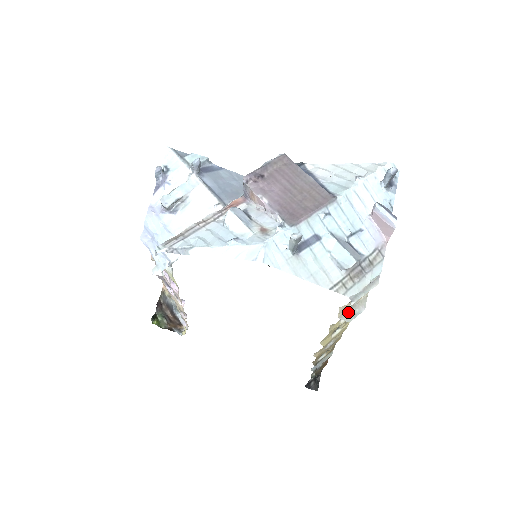
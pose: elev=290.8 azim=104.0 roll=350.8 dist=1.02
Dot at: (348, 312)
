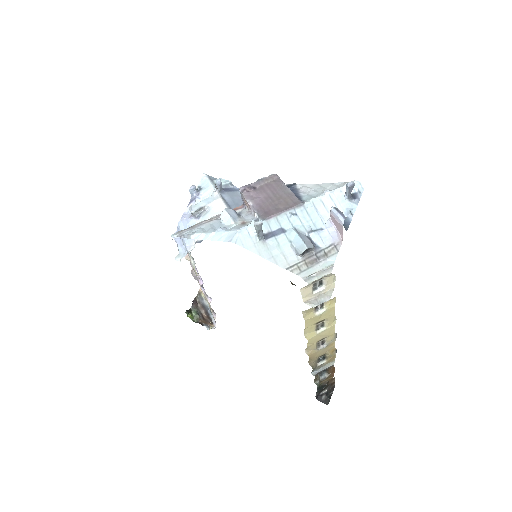
Dot at: (314, 299)
